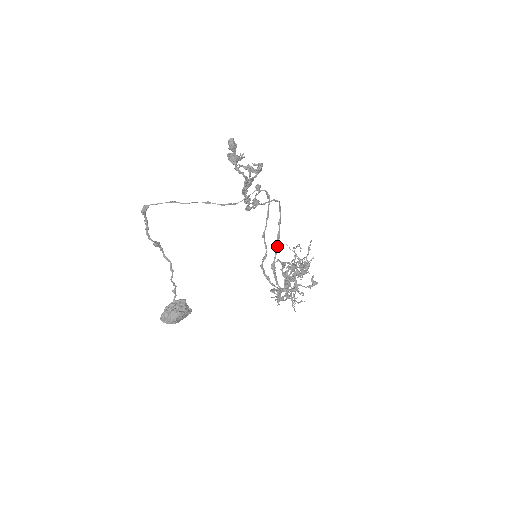
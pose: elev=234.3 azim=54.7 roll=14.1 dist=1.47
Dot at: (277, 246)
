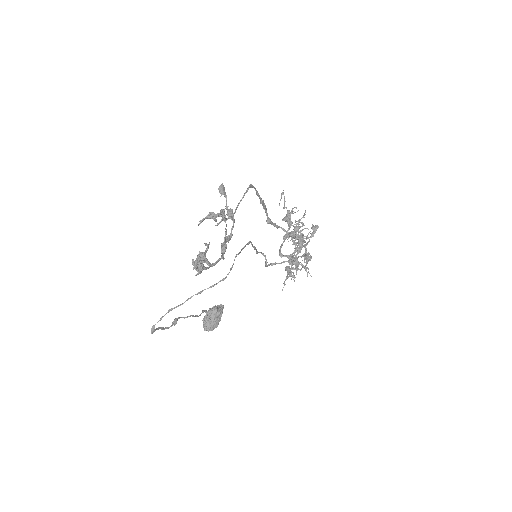
Dot at: (264, 208)
